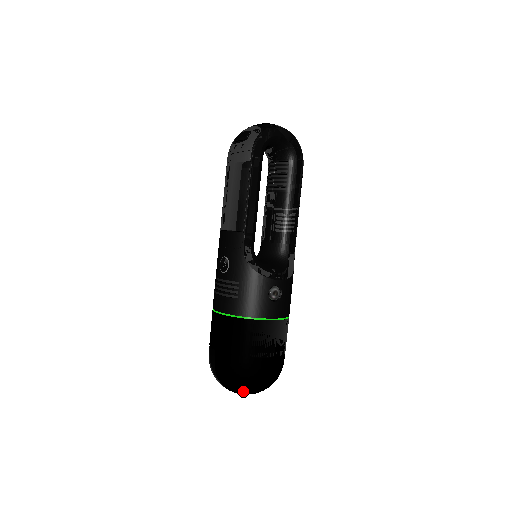
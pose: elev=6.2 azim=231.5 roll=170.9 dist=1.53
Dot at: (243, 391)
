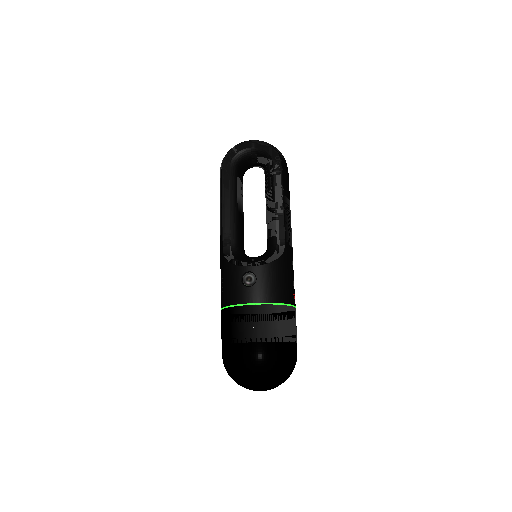
Dot at: (242, 382)
